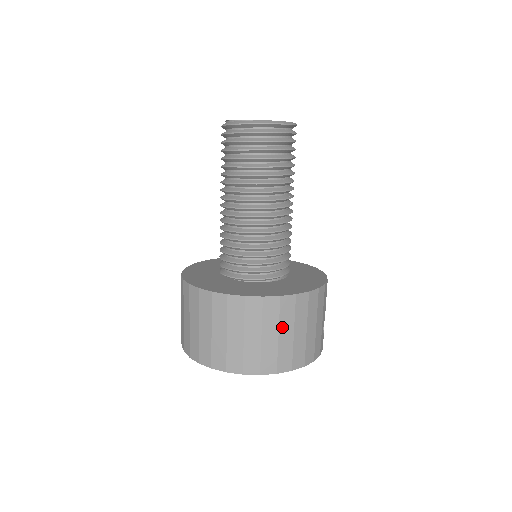
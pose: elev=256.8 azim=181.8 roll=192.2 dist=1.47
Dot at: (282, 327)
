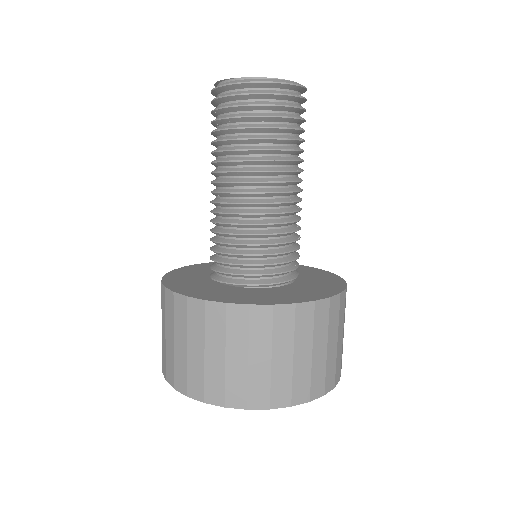
Dot at: (330, 336)
